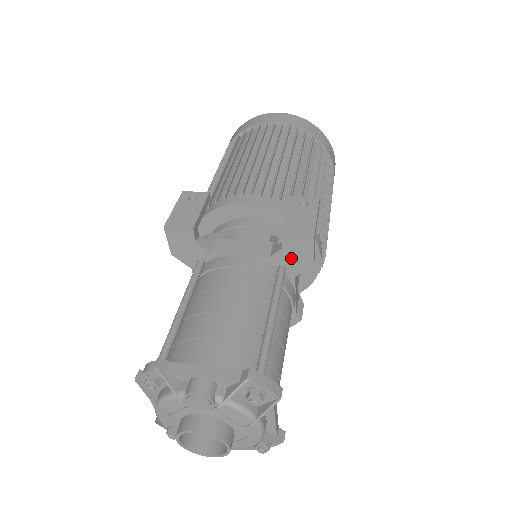
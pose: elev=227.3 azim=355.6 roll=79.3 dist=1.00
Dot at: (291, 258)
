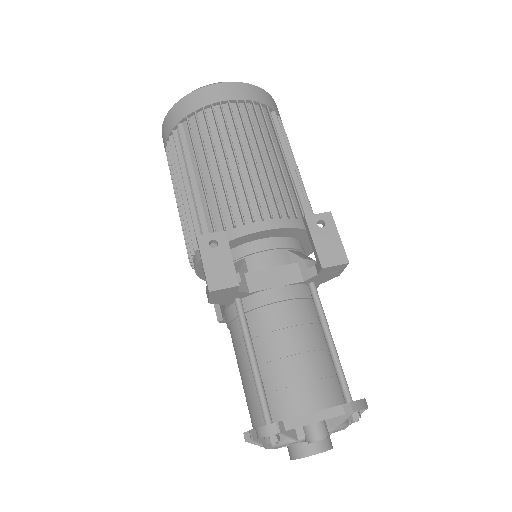
Dot at: (322, 277)
